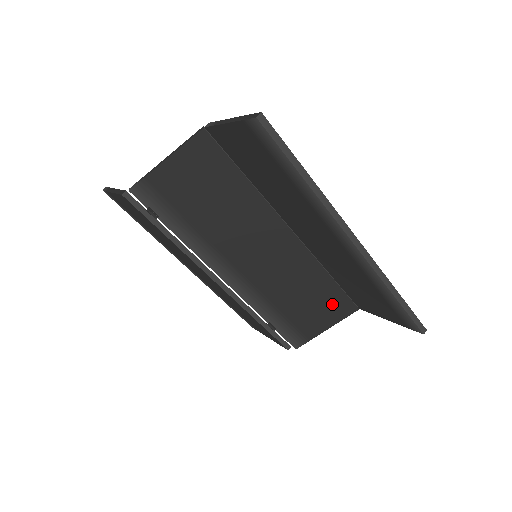
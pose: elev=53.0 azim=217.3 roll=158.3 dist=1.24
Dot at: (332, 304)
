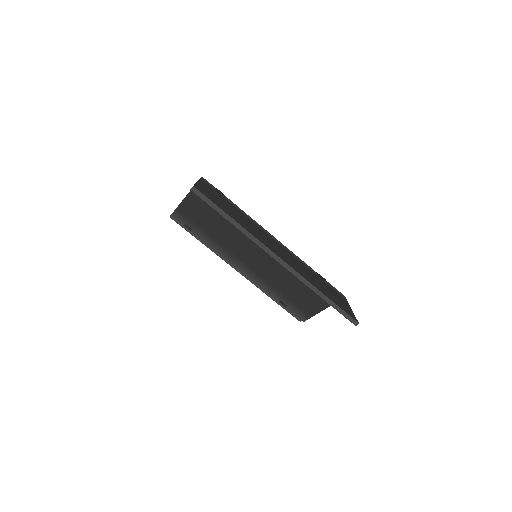
Dot at: occluded
